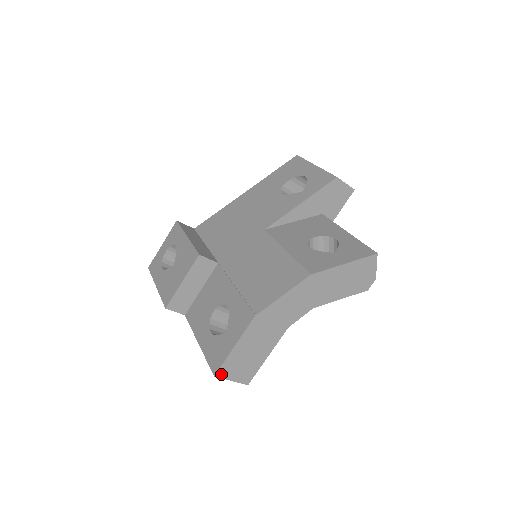
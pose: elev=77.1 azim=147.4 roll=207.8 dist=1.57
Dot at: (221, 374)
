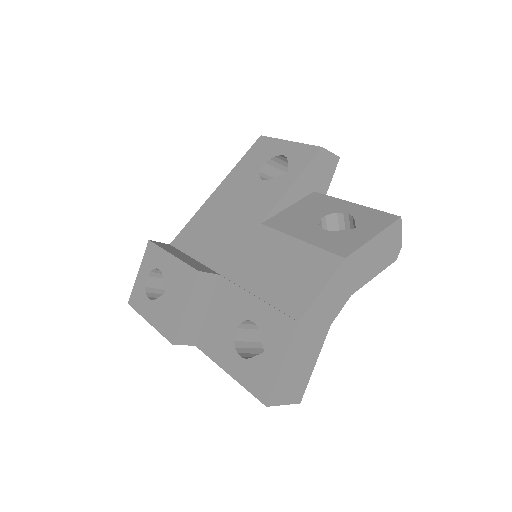
Dot at: (273, 401)
